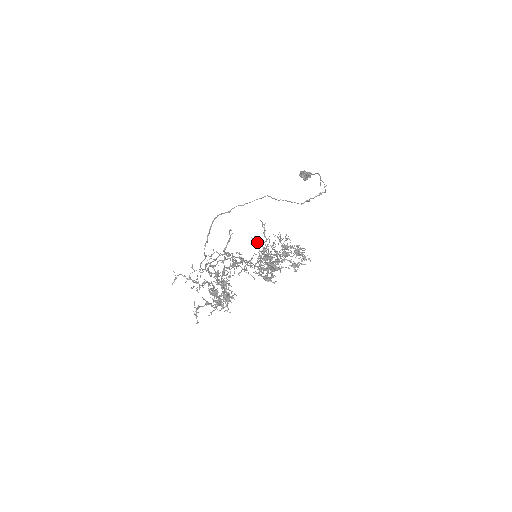
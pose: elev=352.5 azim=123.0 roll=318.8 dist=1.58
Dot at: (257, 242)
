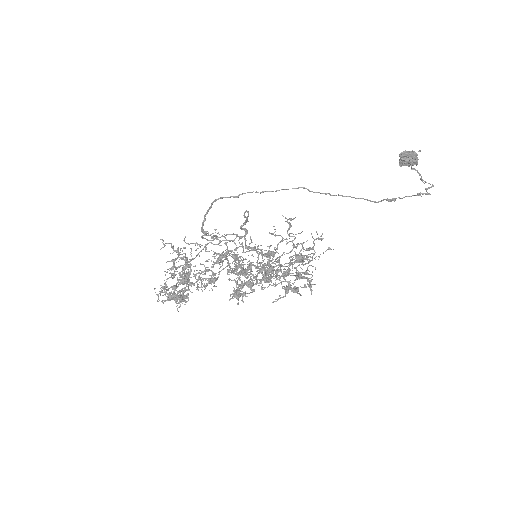
Dot at: (278, 235)
